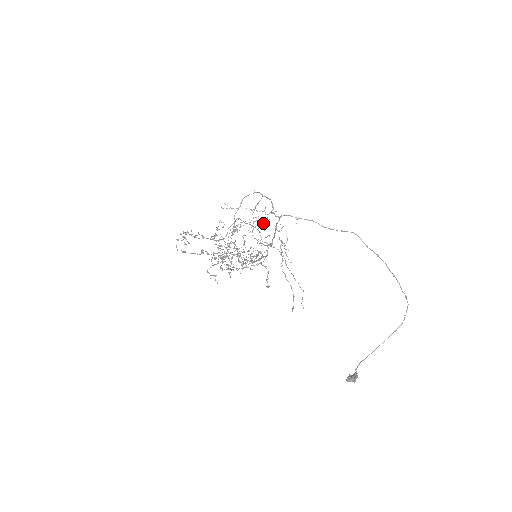
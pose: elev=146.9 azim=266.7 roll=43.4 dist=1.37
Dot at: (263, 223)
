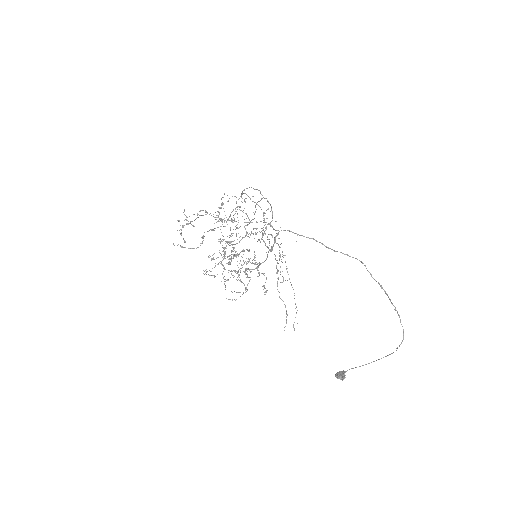
Dot at: occluded
